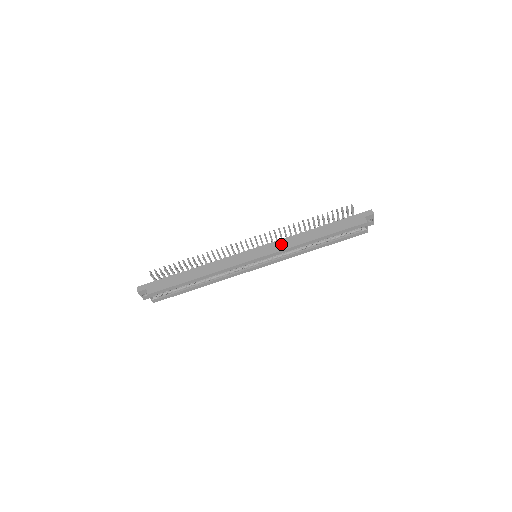
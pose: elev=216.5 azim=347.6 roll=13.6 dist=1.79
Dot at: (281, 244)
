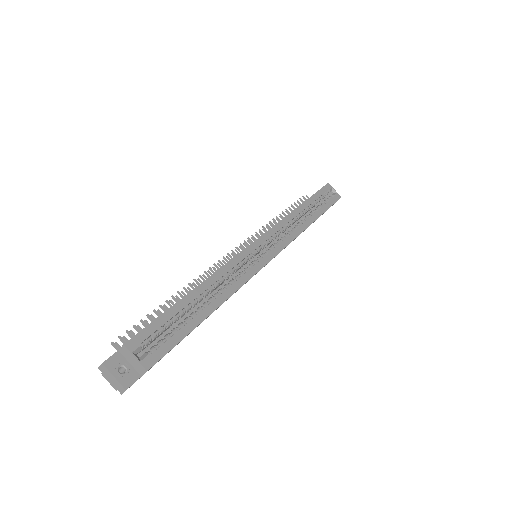
Dot at: occluded
